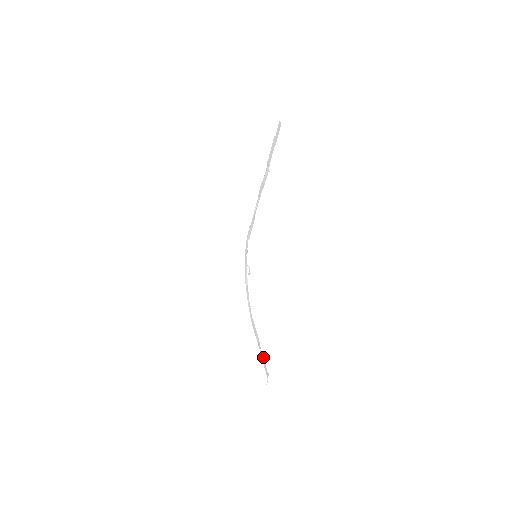
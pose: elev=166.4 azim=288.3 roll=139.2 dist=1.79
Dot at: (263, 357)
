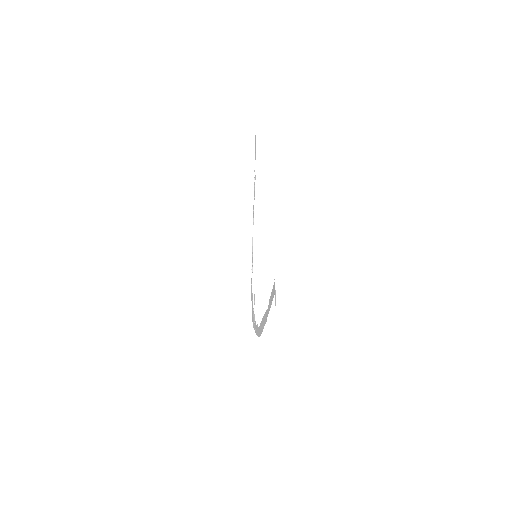
Dot at: occluded
